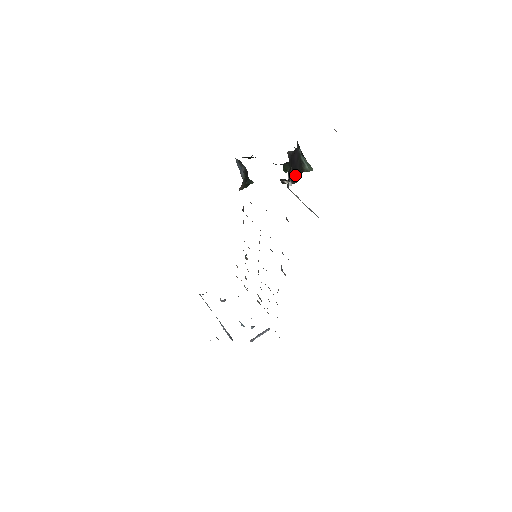
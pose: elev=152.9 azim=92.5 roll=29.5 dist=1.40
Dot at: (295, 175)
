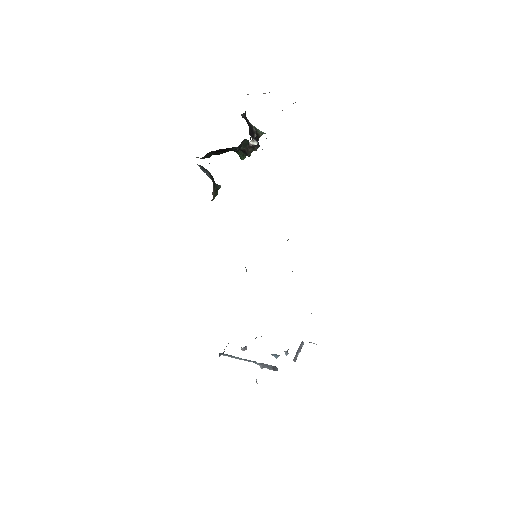
Dot at: (255, 137)
